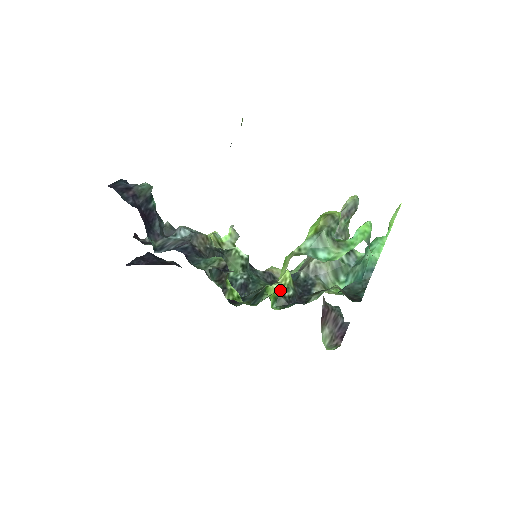
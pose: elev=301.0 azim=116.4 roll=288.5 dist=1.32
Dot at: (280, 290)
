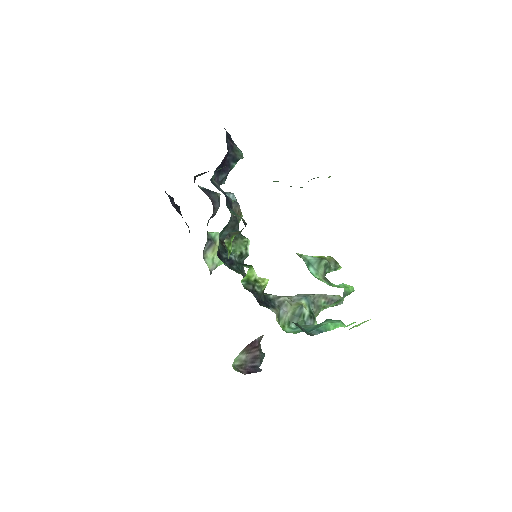
Dot at: (255, 281)
